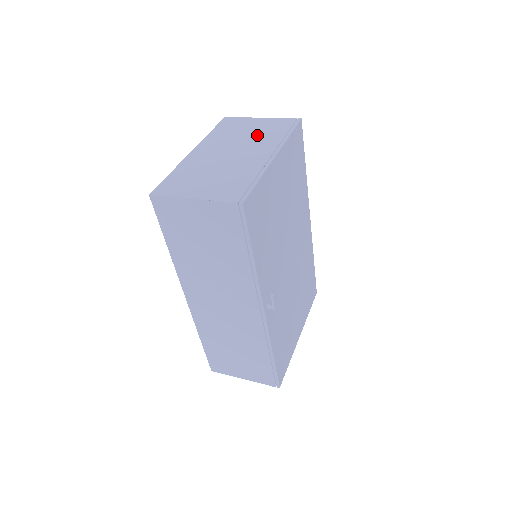
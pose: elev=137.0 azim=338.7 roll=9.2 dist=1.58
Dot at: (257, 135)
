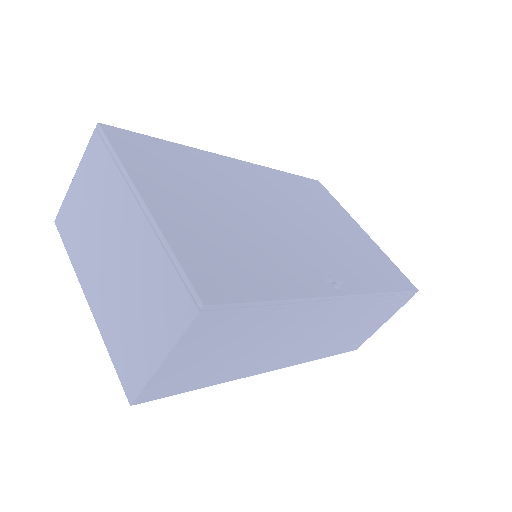
Dot at: (99, 202)
